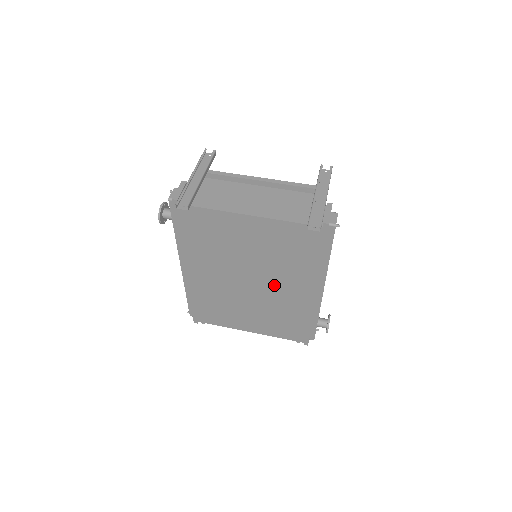
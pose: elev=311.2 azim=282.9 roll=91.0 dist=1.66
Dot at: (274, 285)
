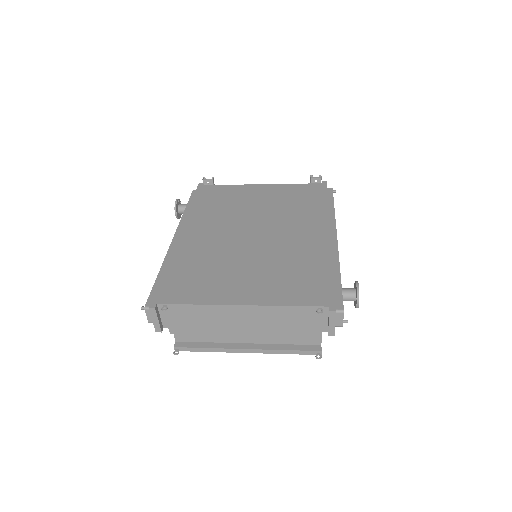
Dot at: (282, 232)
